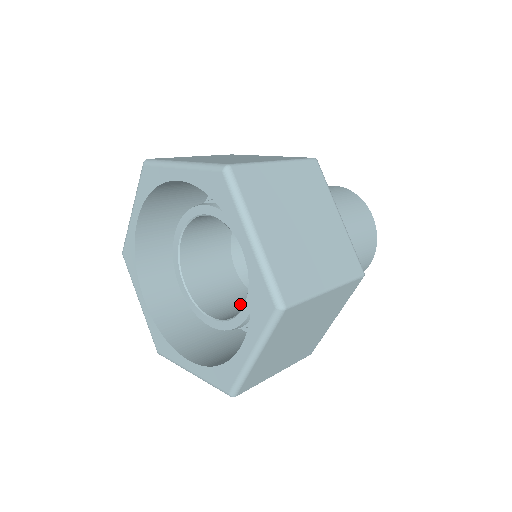
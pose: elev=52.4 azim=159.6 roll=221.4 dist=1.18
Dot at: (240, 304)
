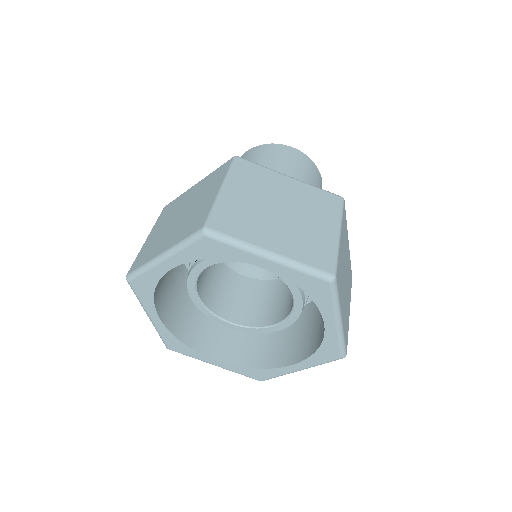
Dot at: (236, 292)
